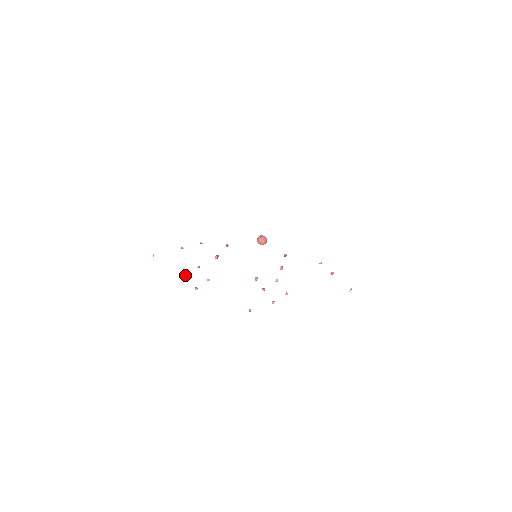
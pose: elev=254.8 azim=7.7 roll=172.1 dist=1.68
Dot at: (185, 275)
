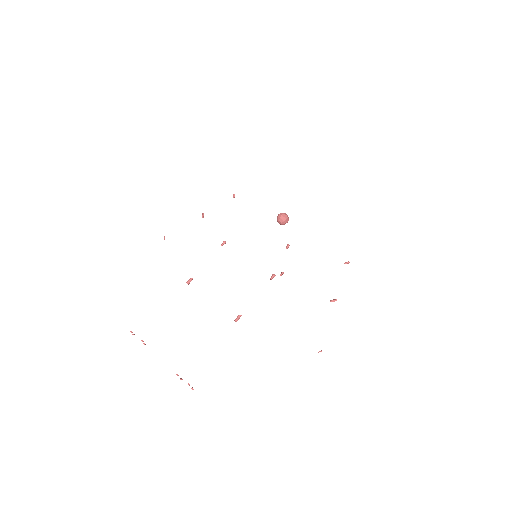
Dot at: (130, 331)
